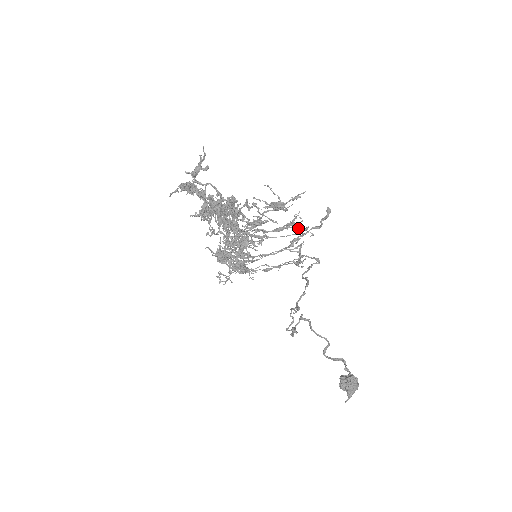
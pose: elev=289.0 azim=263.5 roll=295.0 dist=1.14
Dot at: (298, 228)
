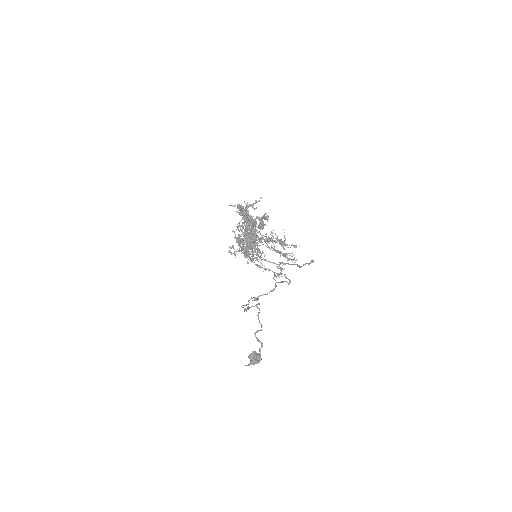
Dot at: (288, 259)
